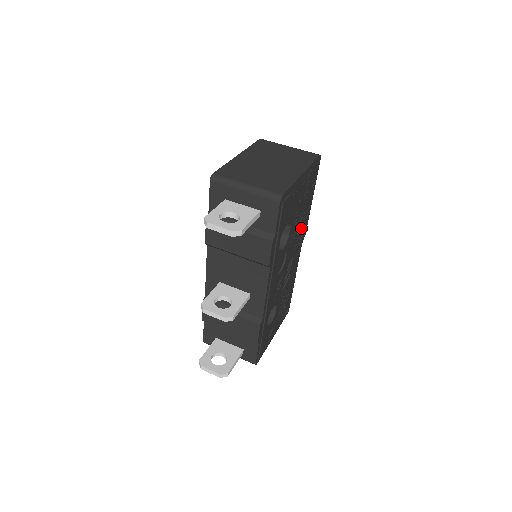
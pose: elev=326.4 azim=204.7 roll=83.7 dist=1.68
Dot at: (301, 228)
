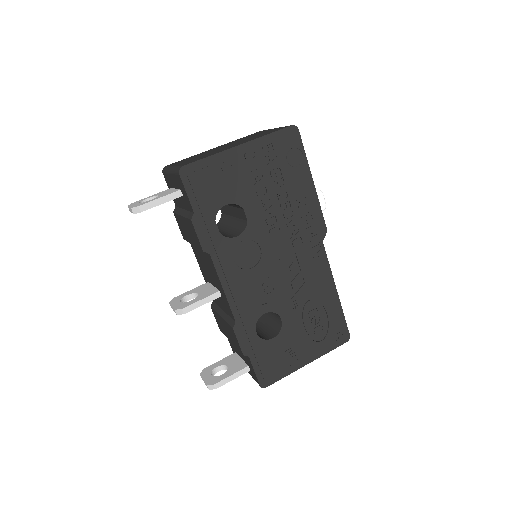
Dot at: (299, 218)
